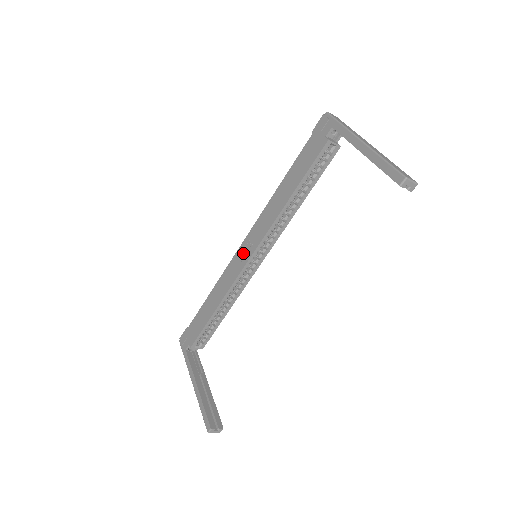
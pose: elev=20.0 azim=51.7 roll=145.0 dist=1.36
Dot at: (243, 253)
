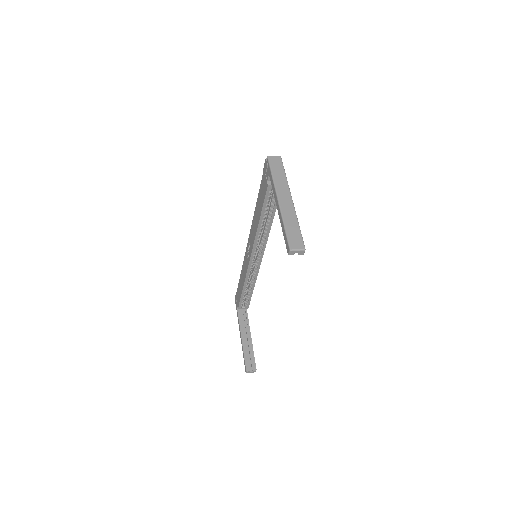
Dot at: (248, 253)
